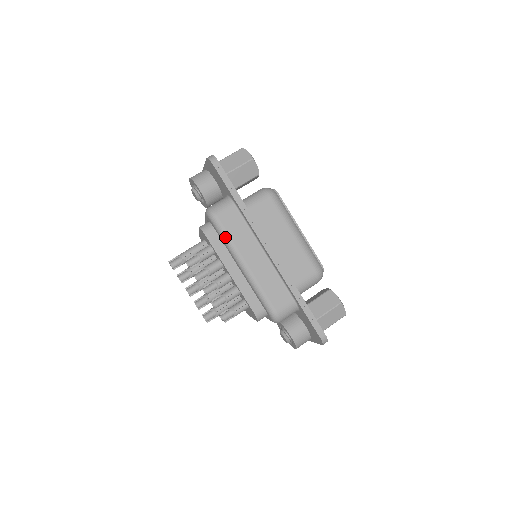
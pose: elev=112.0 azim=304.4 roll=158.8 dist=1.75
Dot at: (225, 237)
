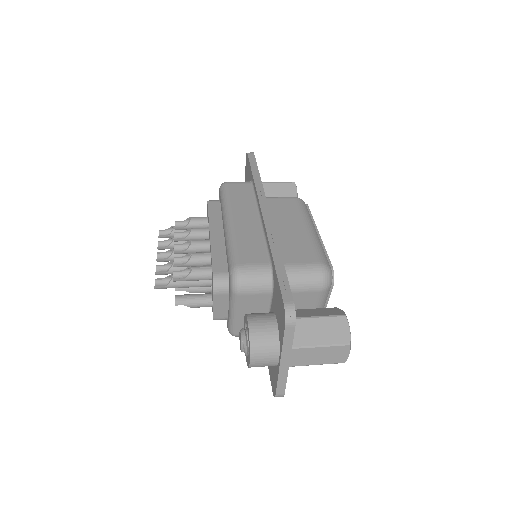
Dot at: (224, 198)
